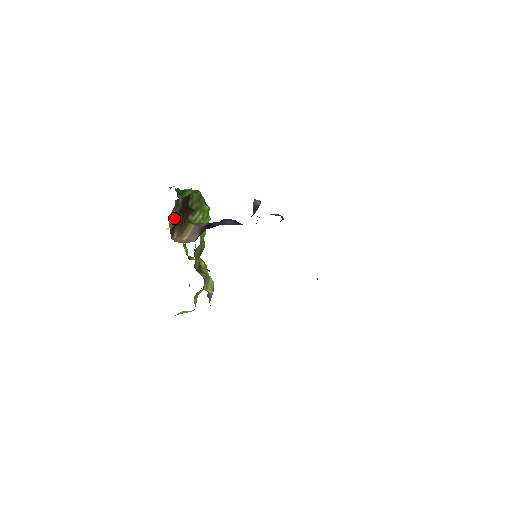
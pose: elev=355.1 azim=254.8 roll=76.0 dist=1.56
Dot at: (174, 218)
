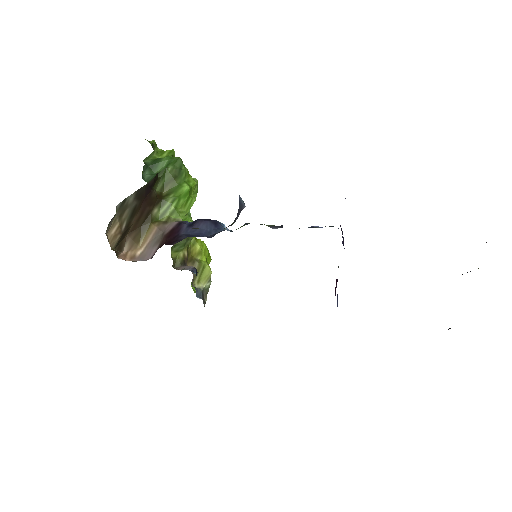
Dot at: (119, 229)
